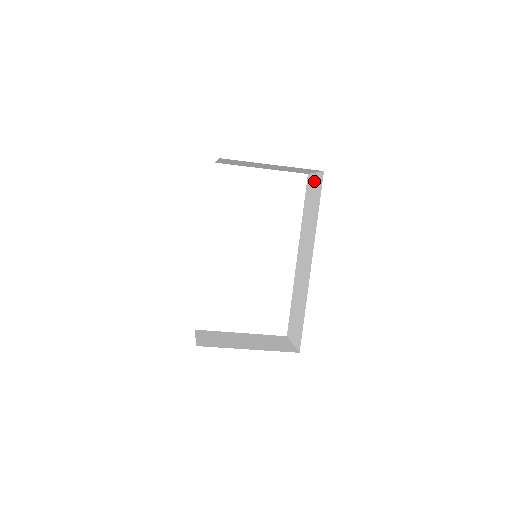
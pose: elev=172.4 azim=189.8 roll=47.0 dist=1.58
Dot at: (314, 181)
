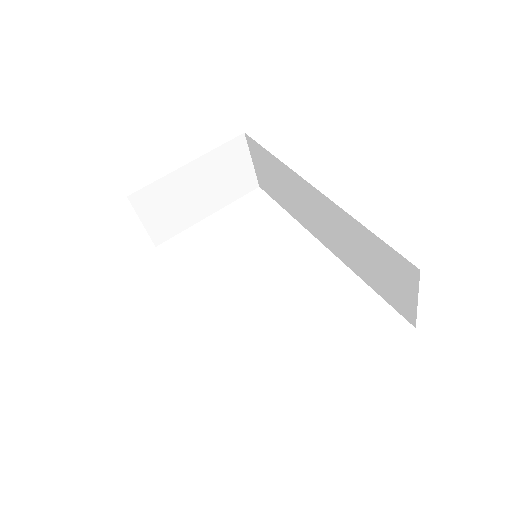
Dot at: (257, 165)
